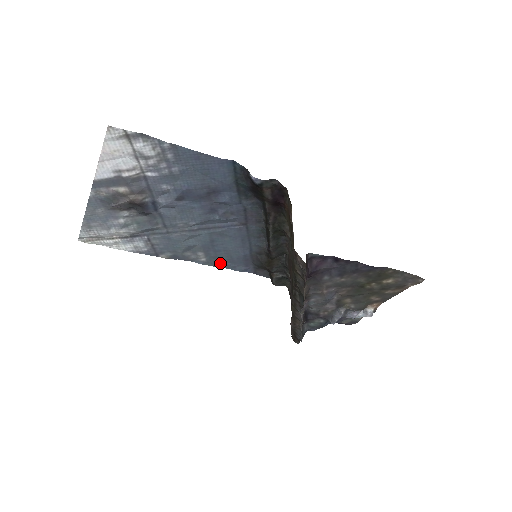
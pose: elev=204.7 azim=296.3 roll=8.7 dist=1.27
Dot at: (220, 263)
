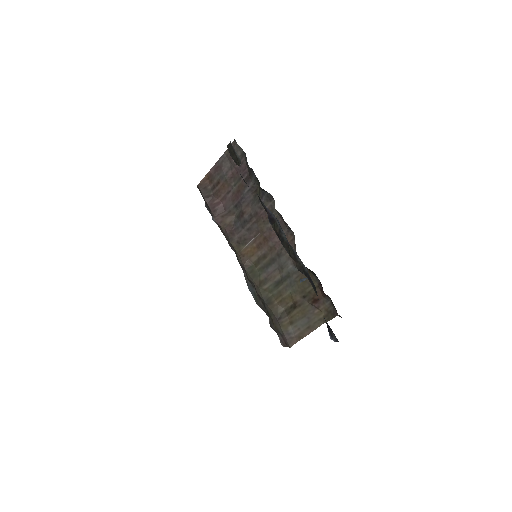
Dot at: occluded
